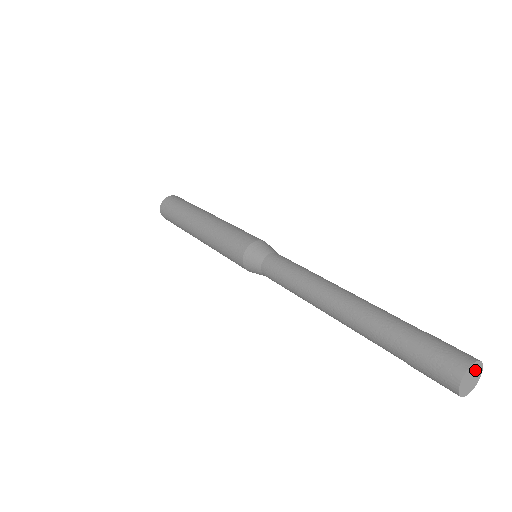
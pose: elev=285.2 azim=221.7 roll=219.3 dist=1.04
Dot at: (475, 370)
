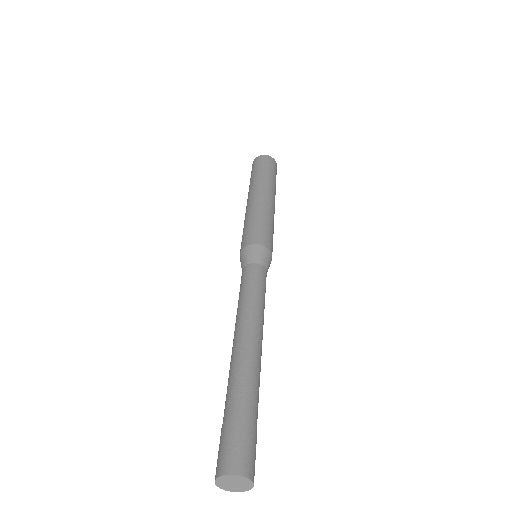
Dot at: (243, 482)
